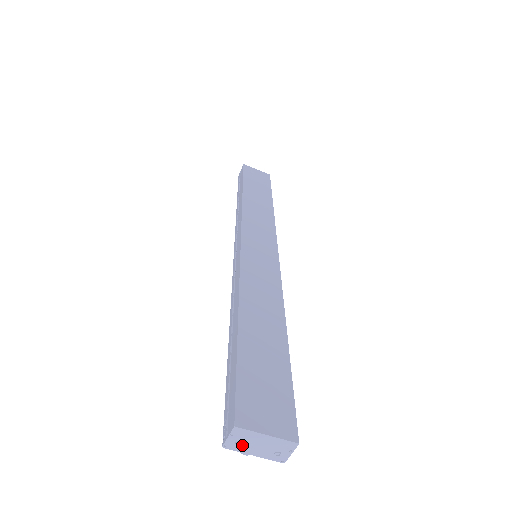
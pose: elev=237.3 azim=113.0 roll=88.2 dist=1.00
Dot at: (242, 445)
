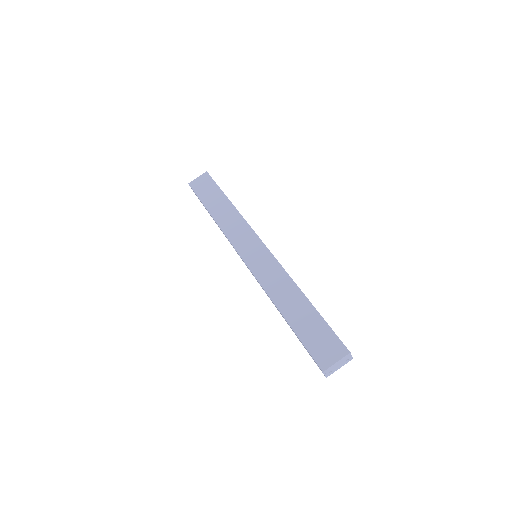
Dot at: (332, 371)
